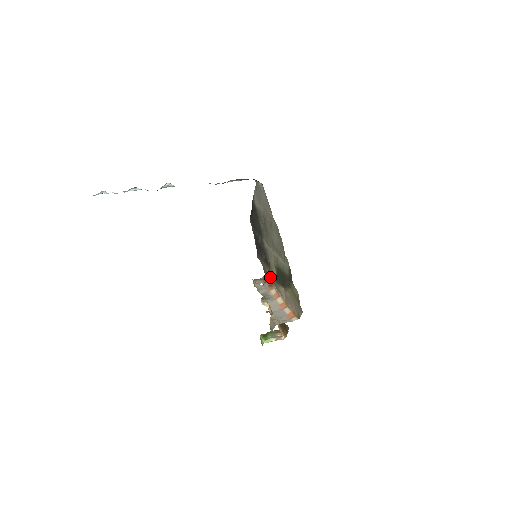
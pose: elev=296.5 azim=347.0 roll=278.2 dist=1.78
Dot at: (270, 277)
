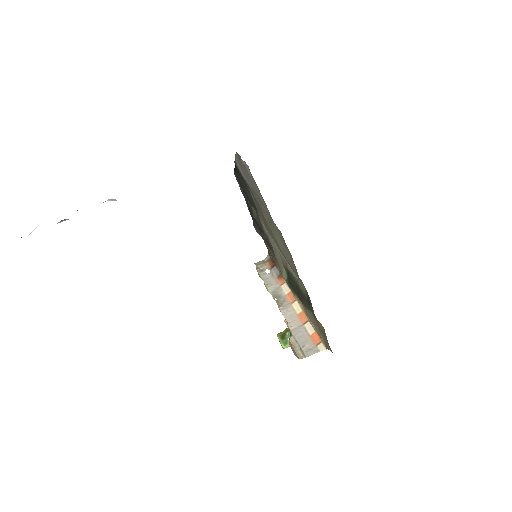
Dot at: occluded
